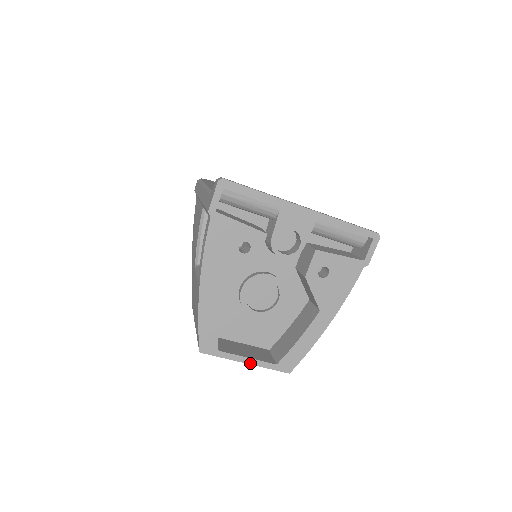
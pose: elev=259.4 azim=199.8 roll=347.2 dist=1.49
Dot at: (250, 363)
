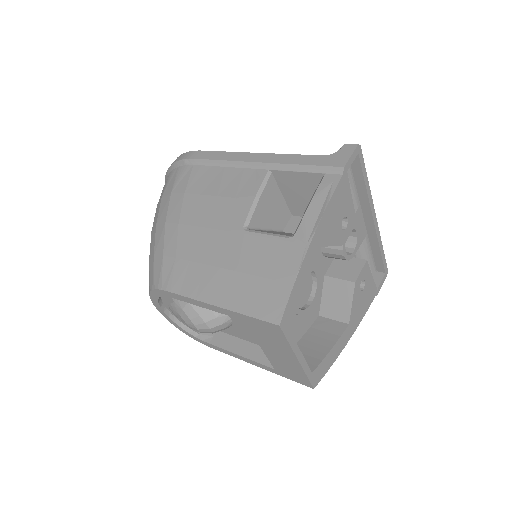
Dot at: (300, 361)
